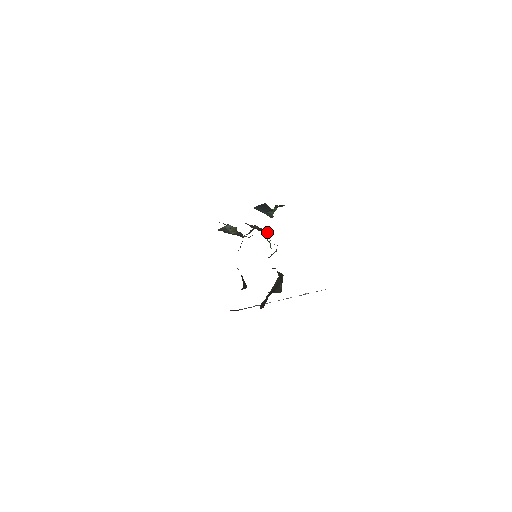
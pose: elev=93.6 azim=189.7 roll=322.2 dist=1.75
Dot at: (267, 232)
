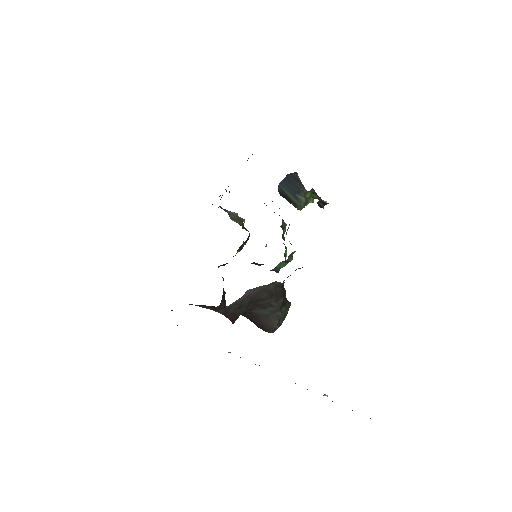
Dot at: occluded
